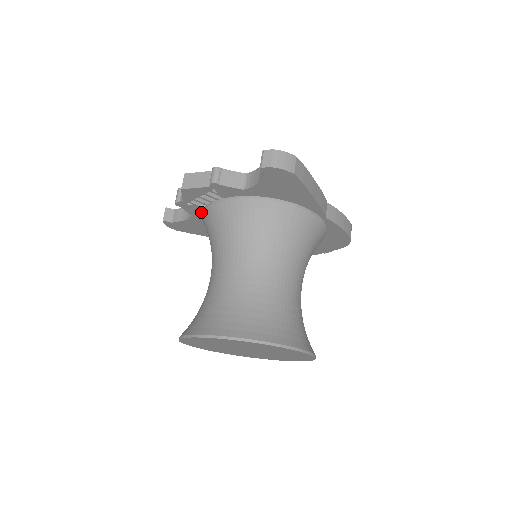
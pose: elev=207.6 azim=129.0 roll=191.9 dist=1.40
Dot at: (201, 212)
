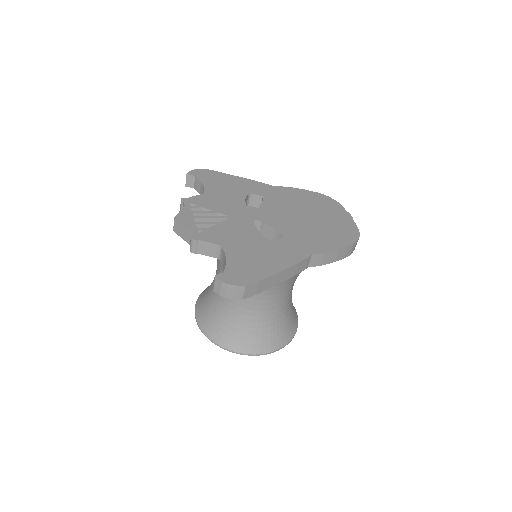
Dot at: occluded
